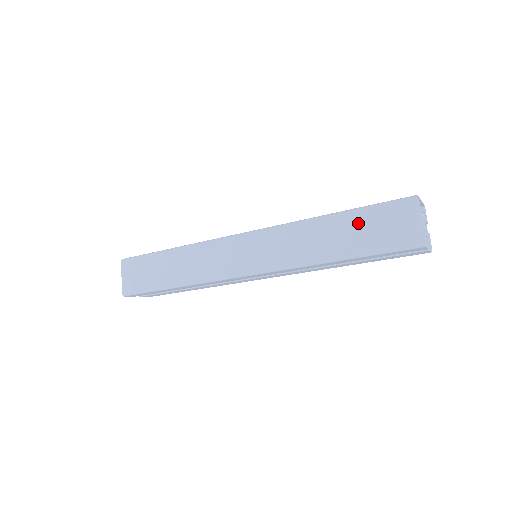
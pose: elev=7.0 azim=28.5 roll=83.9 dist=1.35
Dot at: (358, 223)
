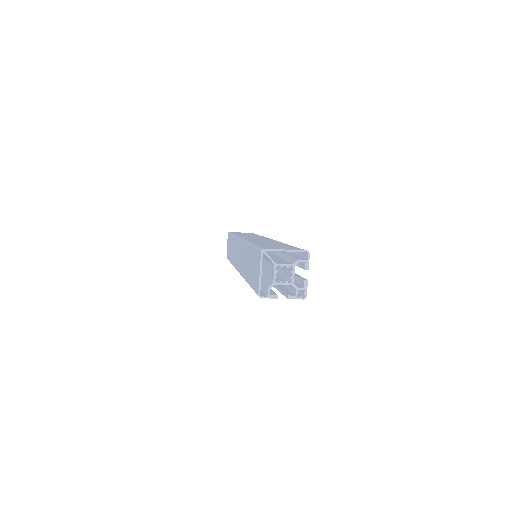
Dot at: (252, 258)
